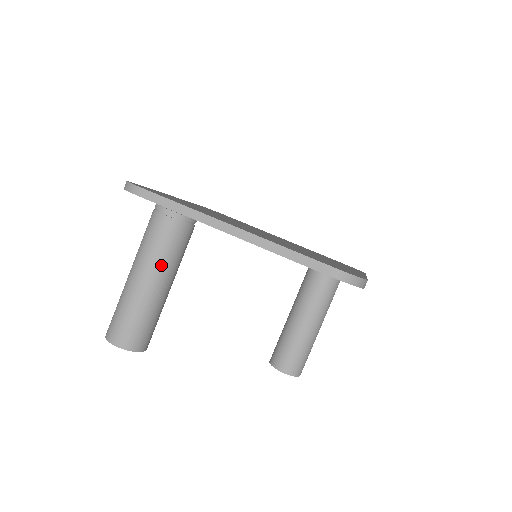
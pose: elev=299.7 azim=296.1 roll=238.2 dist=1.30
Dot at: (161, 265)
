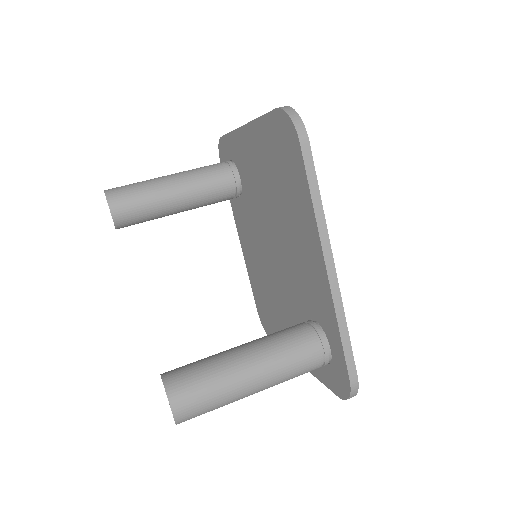
Dot at: (188, 174)
